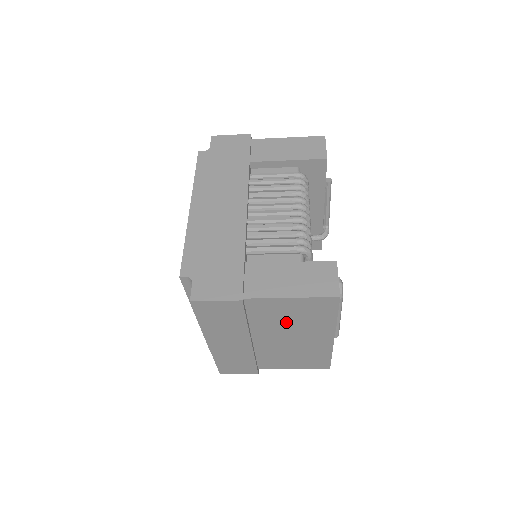
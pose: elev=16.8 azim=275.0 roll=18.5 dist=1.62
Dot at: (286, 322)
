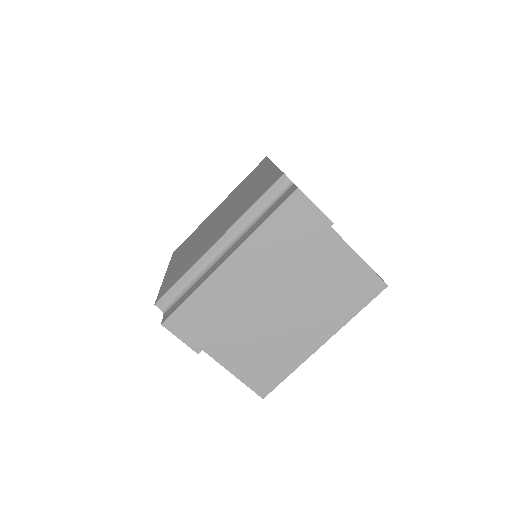
Dot at: (318, 287)
